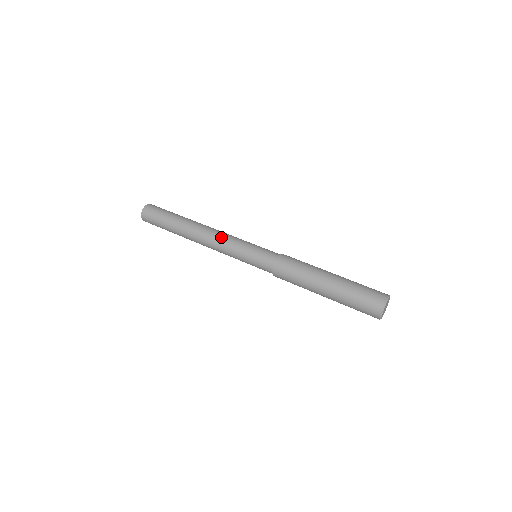
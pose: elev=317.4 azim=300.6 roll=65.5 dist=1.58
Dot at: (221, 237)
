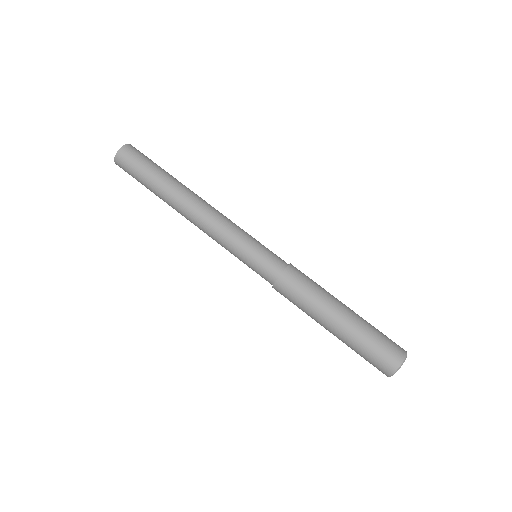
Dot at: (220, 218)
